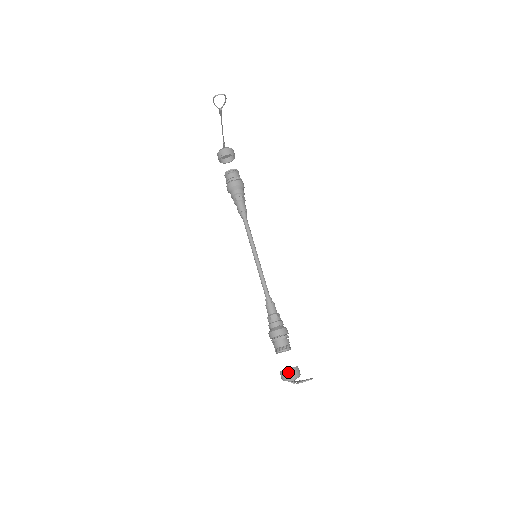
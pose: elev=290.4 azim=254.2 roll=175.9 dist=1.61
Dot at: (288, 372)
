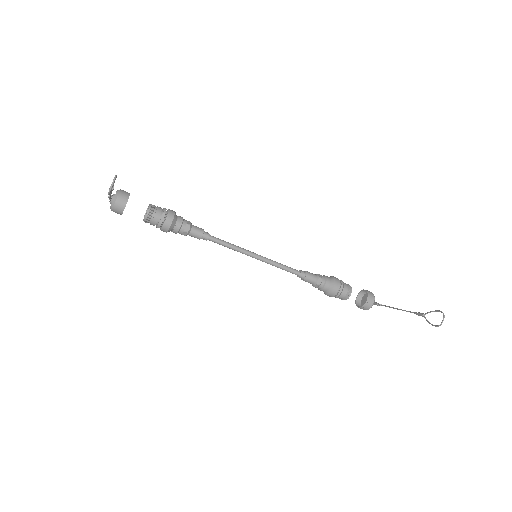
Dot at: (368, 303)
